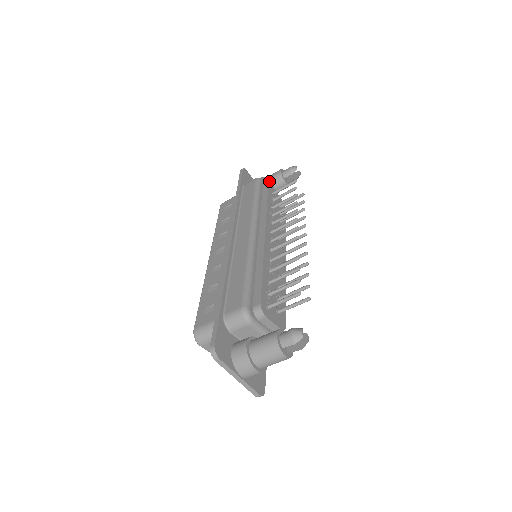
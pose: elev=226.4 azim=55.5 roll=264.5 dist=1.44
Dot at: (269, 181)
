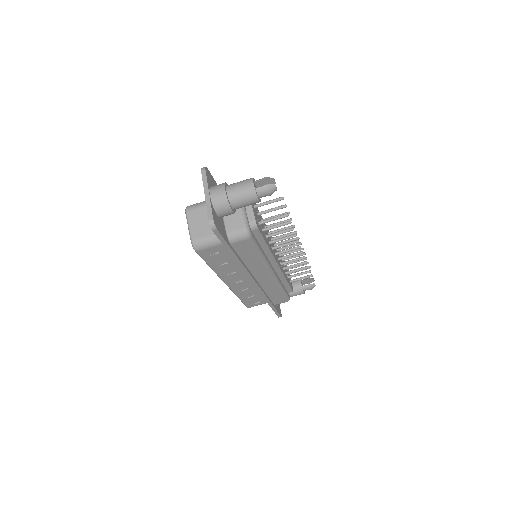
Dot at: occluded
